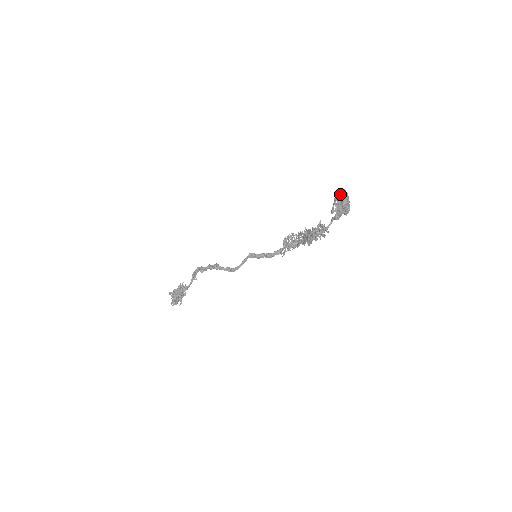
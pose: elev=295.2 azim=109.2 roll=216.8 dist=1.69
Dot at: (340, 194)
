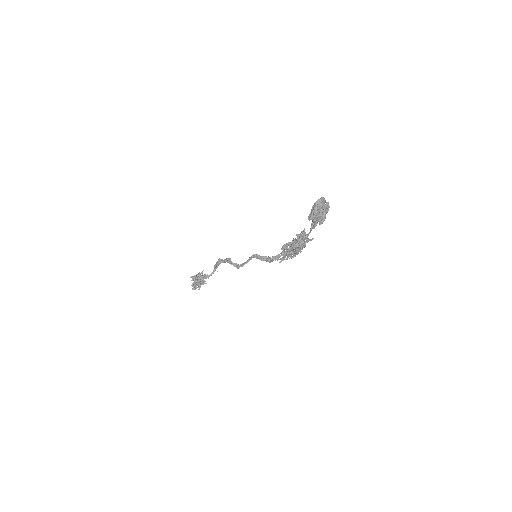
Dot at: (317, 201)
